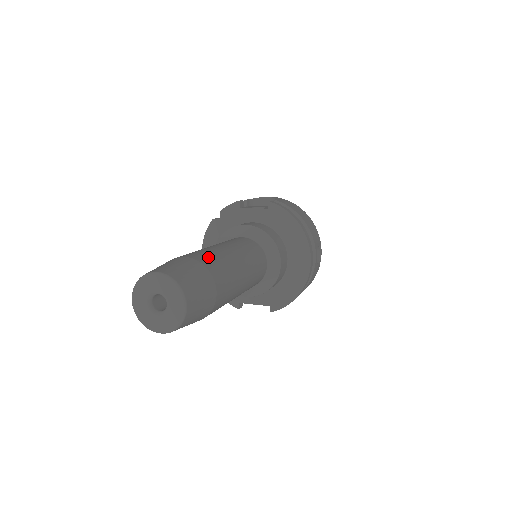
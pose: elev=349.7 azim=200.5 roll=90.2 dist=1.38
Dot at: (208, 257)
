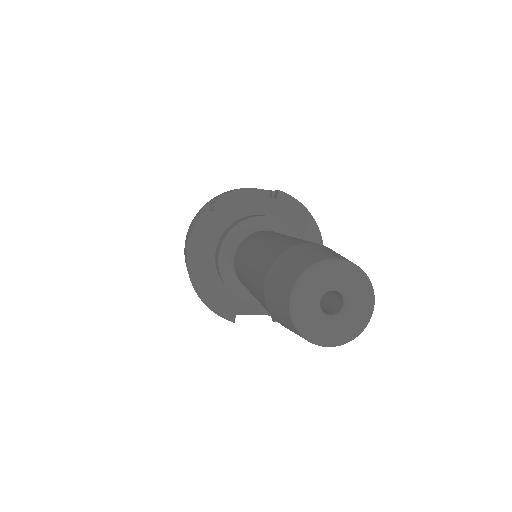
Dot at: occluded
